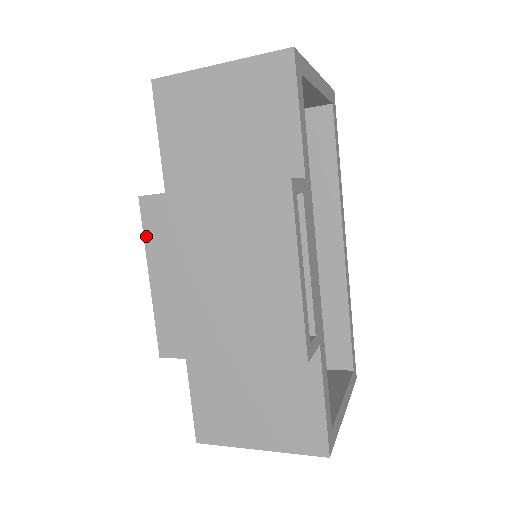
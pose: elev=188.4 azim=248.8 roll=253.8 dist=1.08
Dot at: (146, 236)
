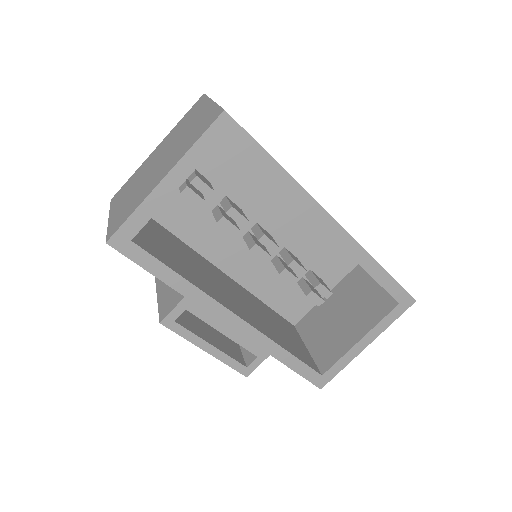
Dot at: occluded
